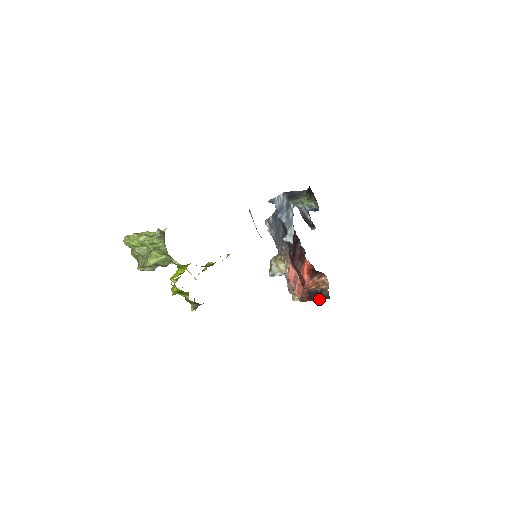
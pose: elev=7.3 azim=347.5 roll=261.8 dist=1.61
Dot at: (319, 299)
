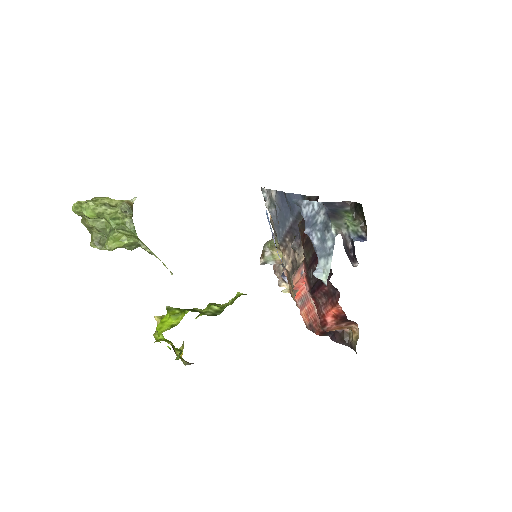
Dot at: (338, 342)
